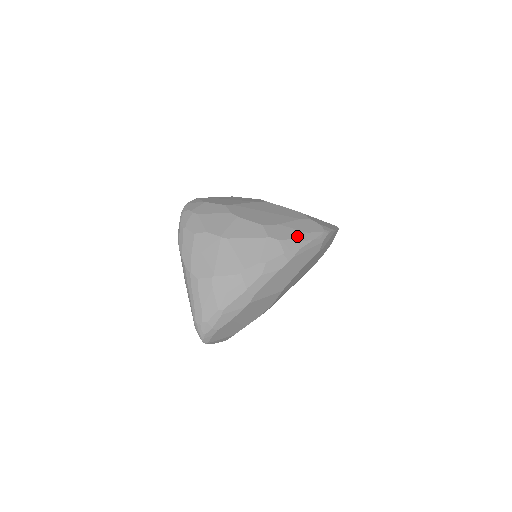
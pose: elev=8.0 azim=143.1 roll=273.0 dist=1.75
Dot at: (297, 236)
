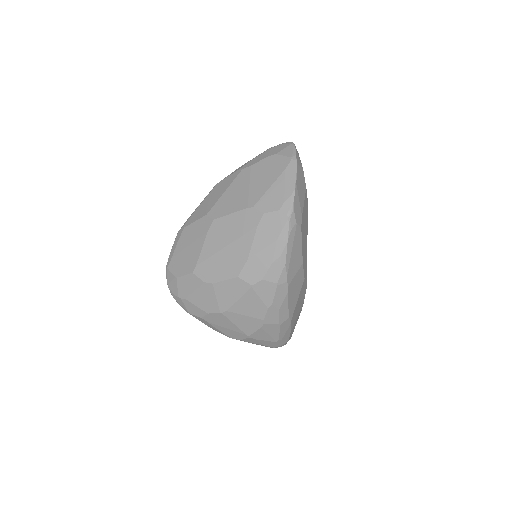
Dot at: (272, 256)
